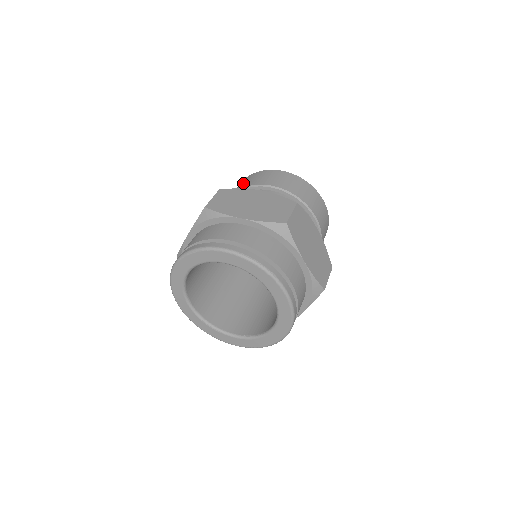
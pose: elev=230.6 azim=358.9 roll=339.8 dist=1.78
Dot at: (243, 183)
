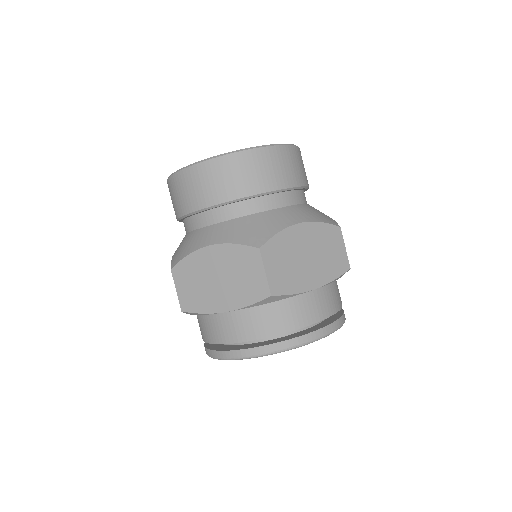
Dot at: (174, 200)
